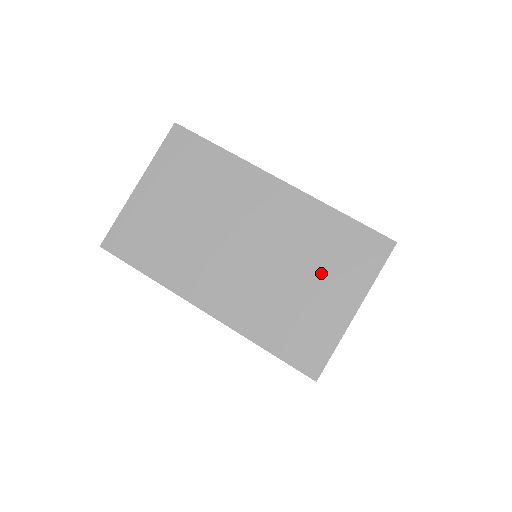
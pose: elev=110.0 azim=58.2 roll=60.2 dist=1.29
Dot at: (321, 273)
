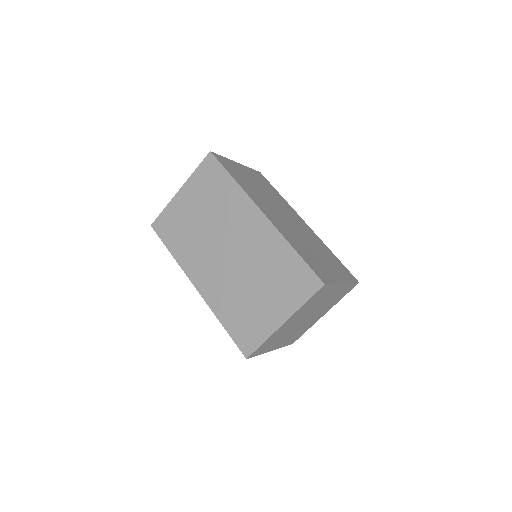
Dot at: (269, 289)
